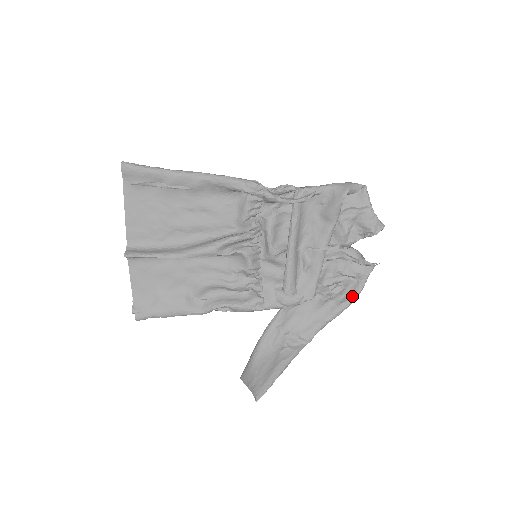
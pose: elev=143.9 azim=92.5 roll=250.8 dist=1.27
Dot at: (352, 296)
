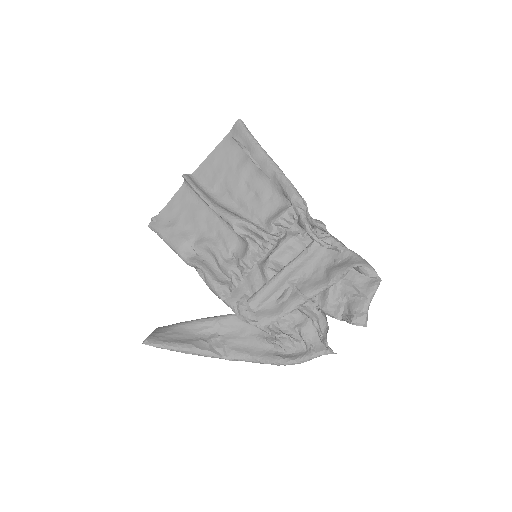
Dot at: (291, 358)
